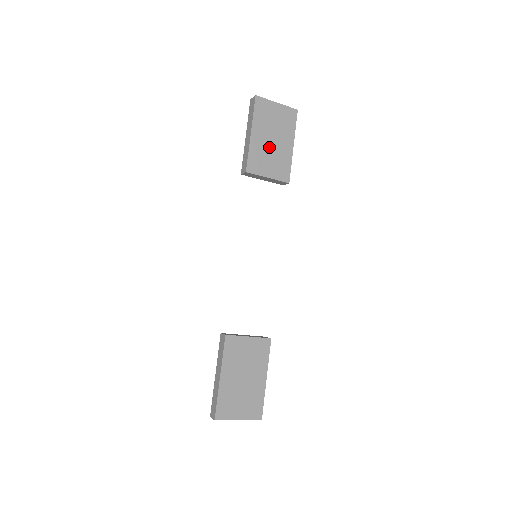
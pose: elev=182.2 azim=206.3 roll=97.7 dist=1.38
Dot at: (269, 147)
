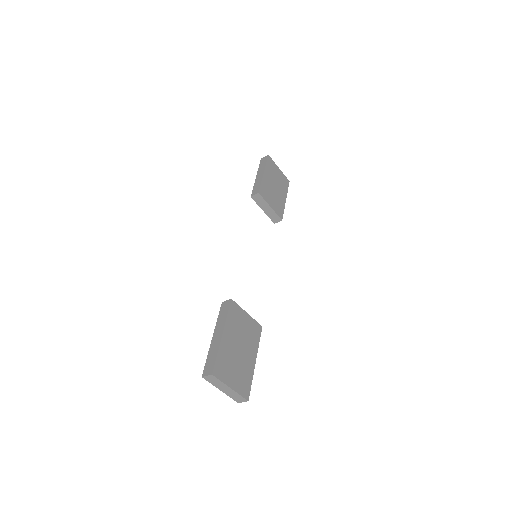
Dot at: (273, 189)
